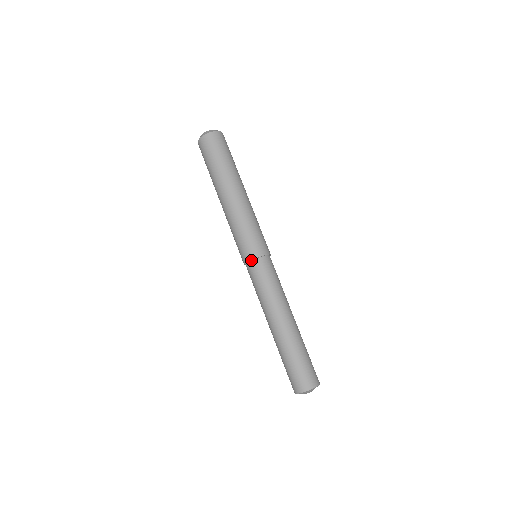
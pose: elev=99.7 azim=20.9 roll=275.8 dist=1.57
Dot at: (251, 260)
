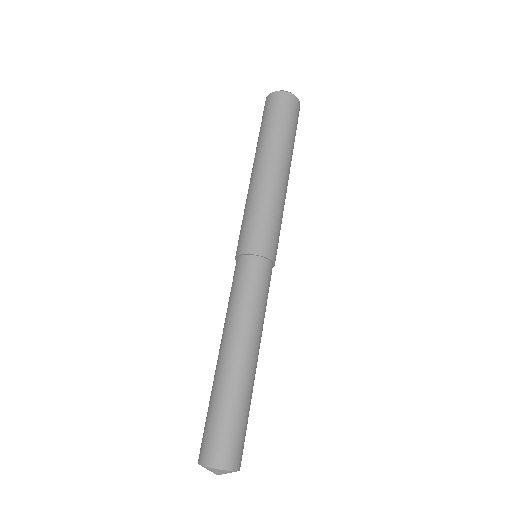
Dot at: (245, 254)
